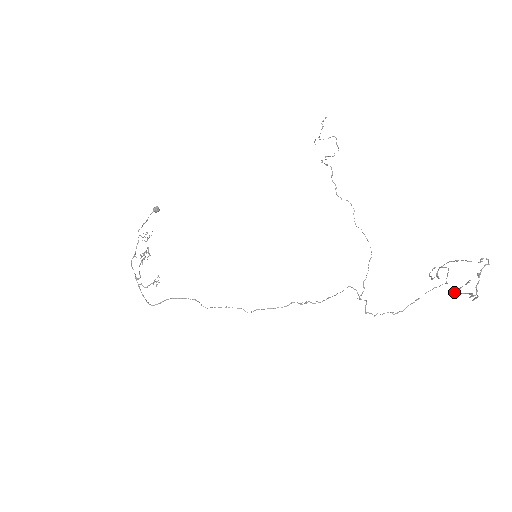
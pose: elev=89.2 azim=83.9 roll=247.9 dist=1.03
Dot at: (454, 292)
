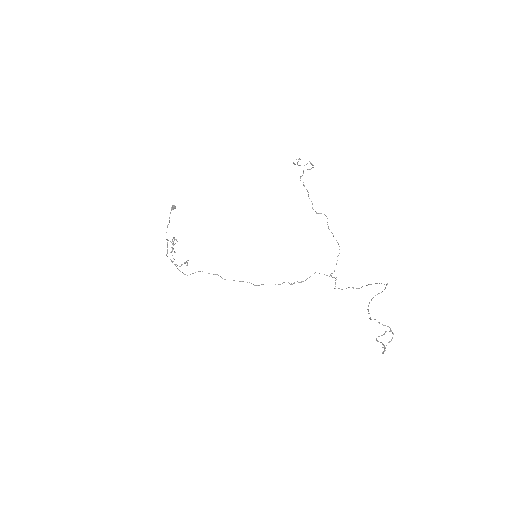
Dot at: (376, 338)
